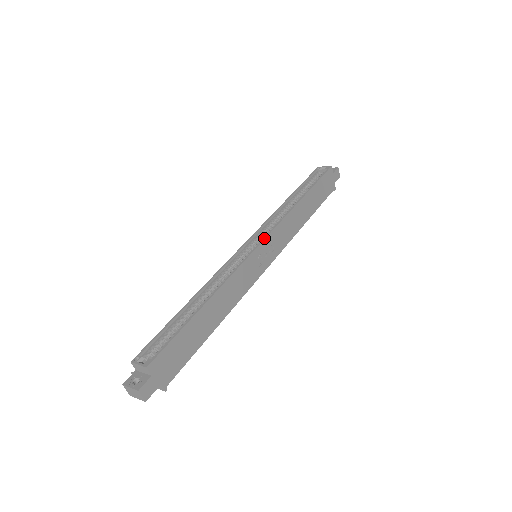
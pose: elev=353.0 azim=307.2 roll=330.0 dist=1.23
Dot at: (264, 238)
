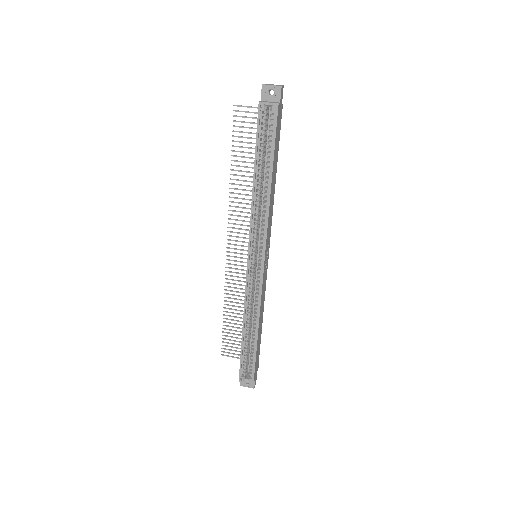
Dot at: (264, 258)
